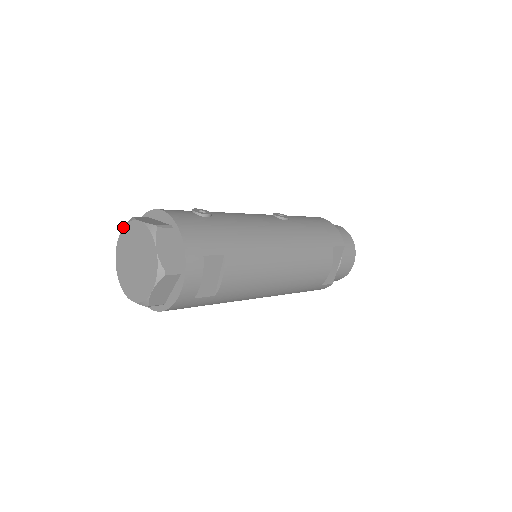
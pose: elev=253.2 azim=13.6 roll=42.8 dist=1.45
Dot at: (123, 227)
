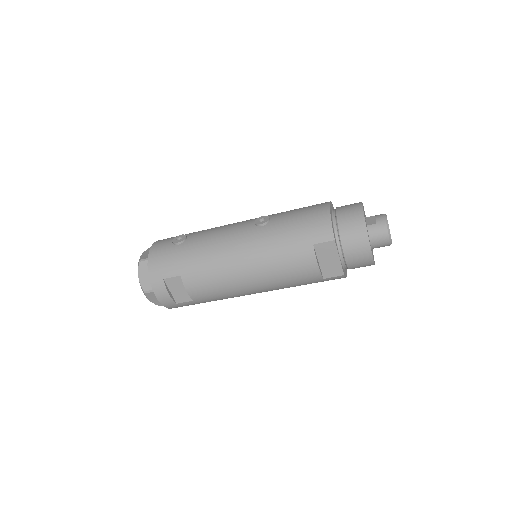
Dot at: occluded
